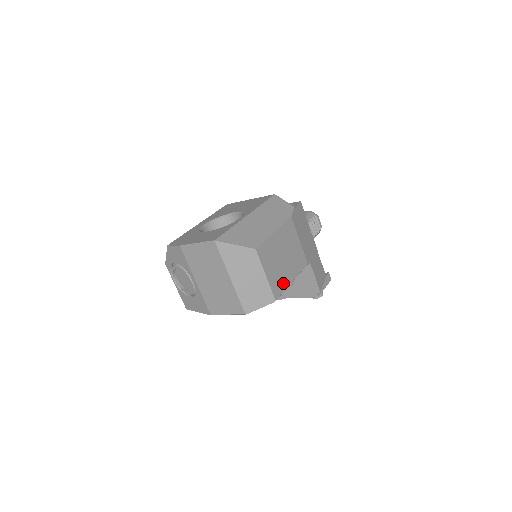
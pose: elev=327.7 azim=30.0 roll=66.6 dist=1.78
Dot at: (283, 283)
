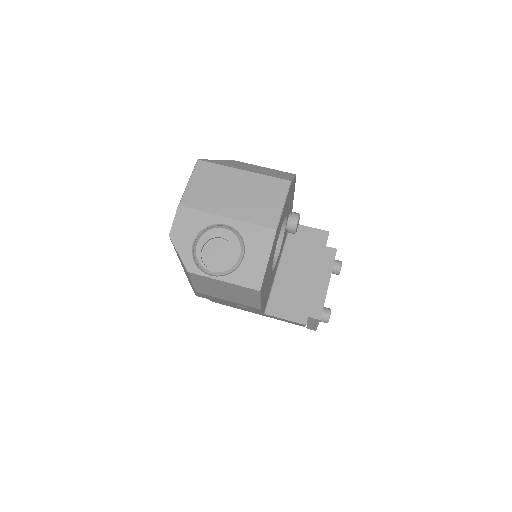
Dot at: occluded
